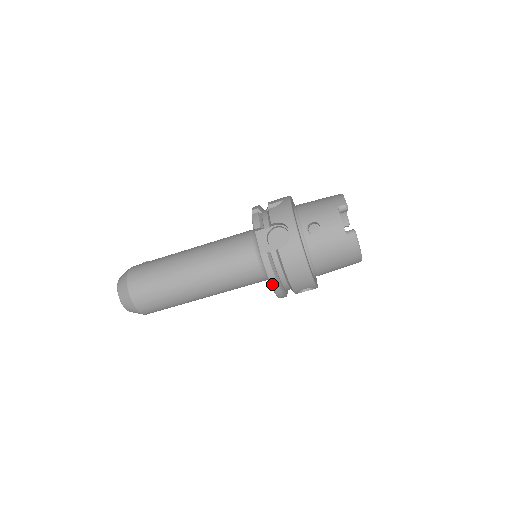
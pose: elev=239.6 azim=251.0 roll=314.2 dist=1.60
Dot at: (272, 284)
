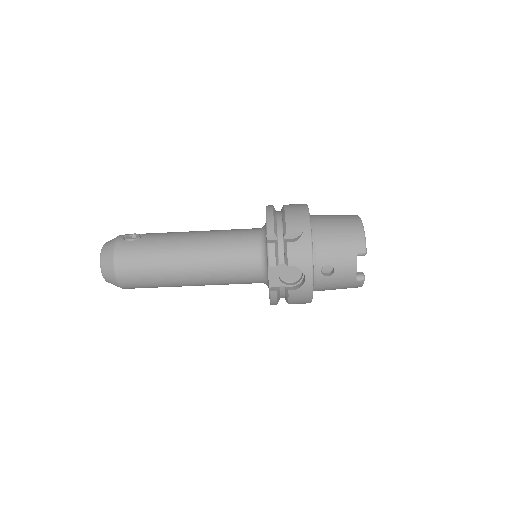
Dot at: (272, 304)
